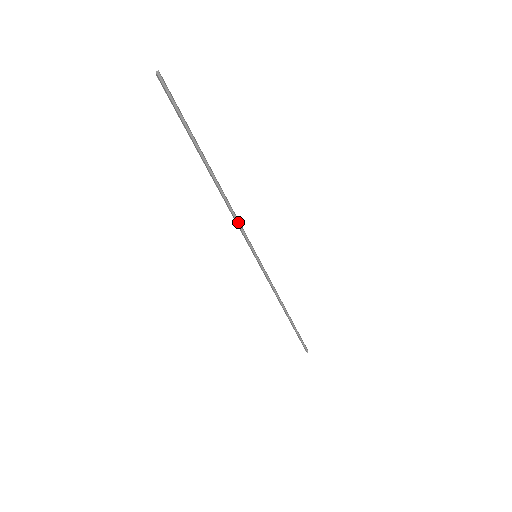
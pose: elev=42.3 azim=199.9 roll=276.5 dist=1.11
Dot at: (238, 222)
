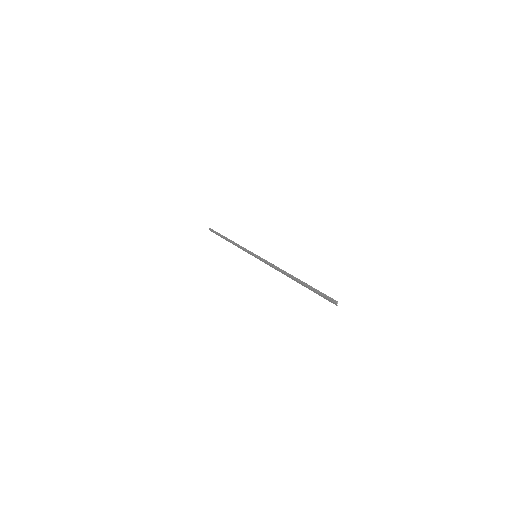
Dot at: (272, 265)
